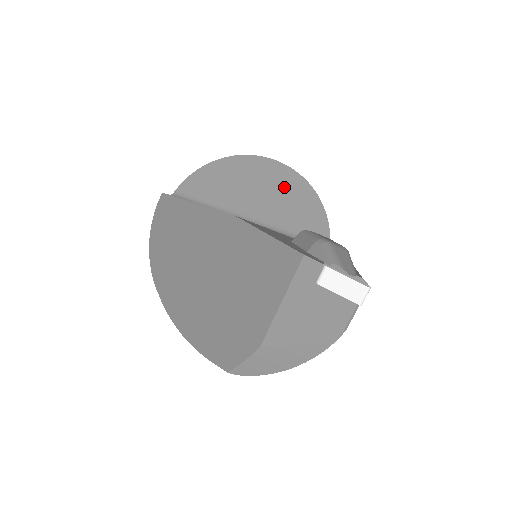
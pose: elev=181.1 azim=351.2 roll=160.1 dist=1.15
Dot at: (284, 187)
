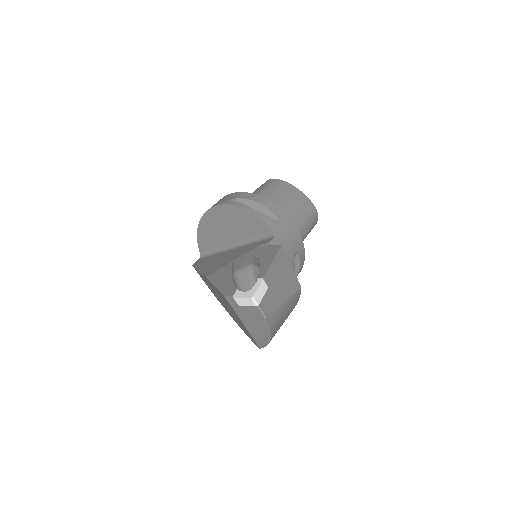
Dot at: (231, 217)
